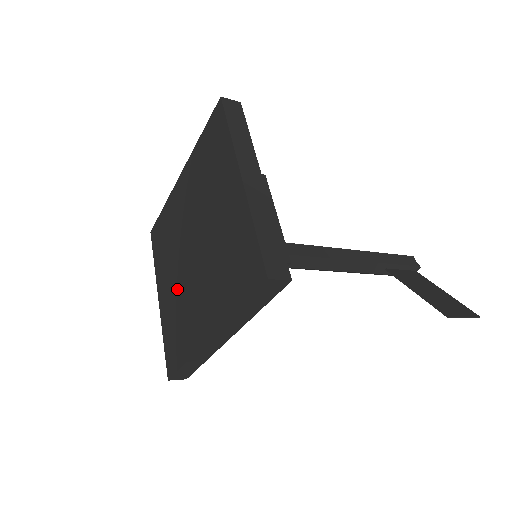
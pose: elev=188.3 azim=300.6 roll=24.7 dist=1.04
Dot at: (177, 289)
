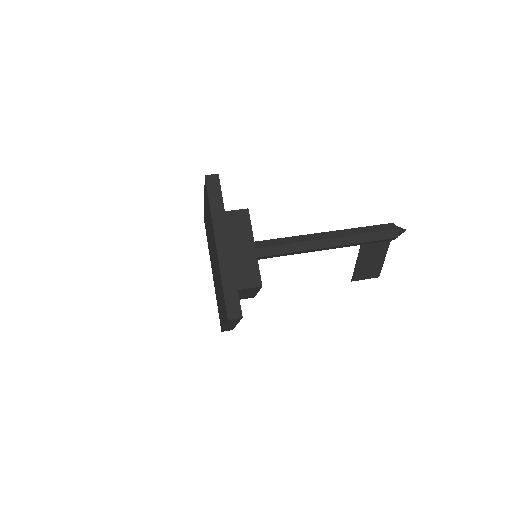
Dot at: (209, 235)
